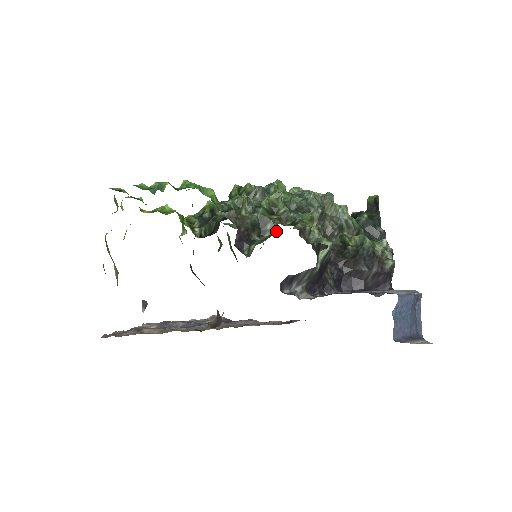
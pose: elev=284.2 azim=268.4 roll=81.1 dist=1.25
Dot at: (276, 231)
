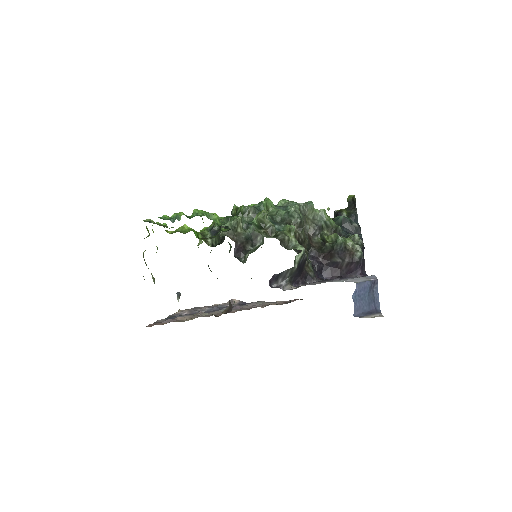
Dot at: (263, 242)
